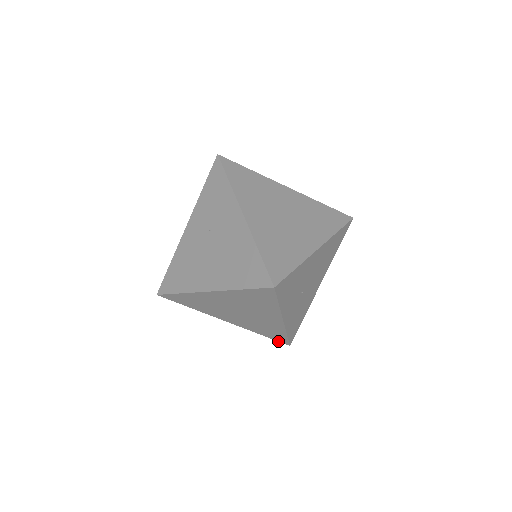
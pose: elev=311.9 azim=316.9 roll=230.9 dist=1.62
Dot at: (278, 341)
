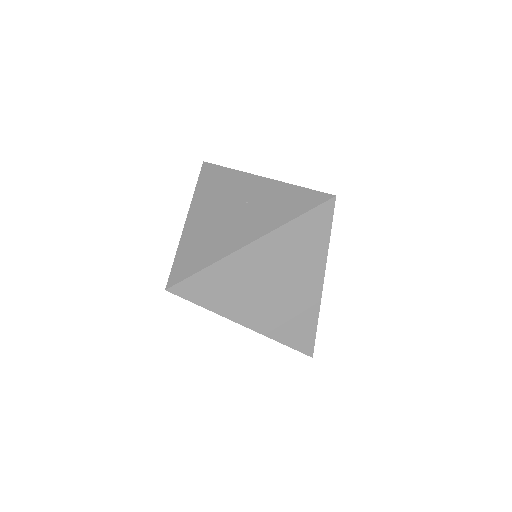
Dot at: occluded
